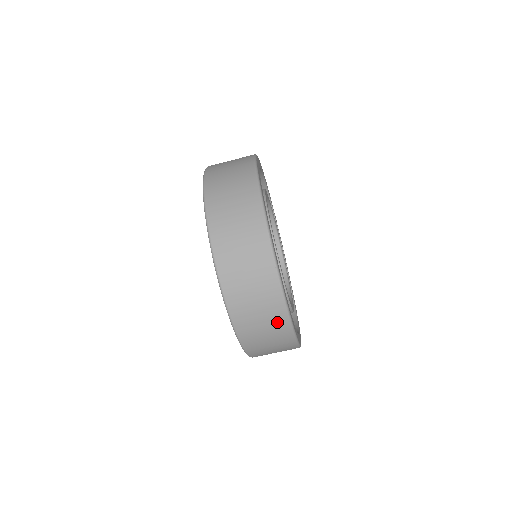
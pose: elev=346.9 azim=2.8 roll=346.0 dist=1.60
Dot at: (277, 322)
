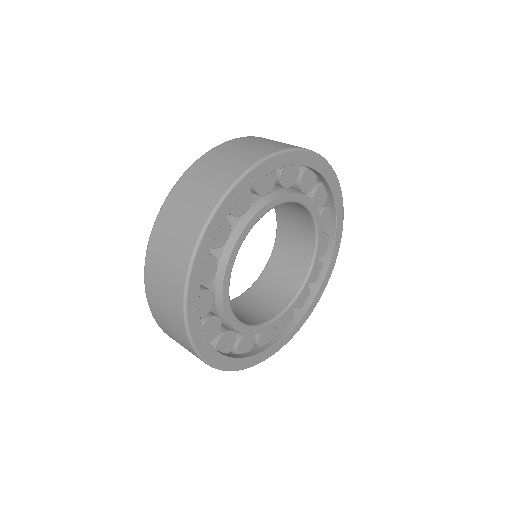
Dot at: (175, 288)
